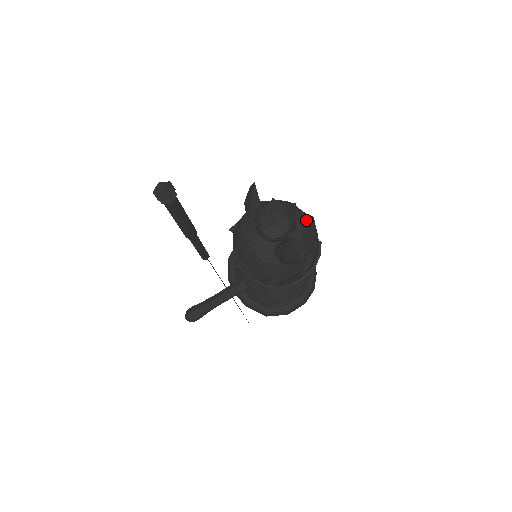
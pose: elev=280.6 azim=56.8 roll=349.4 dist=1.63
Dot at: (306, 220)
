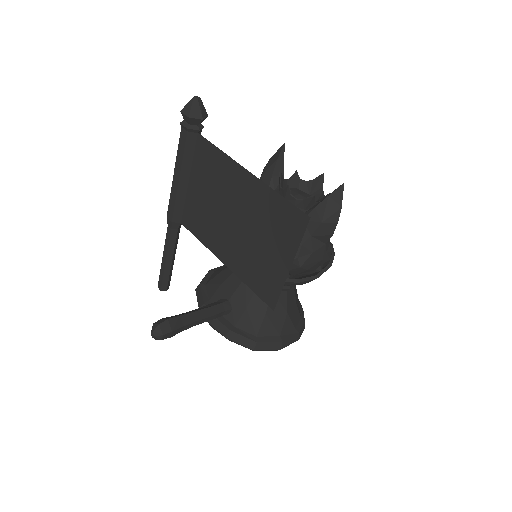
Dot at: occluded
